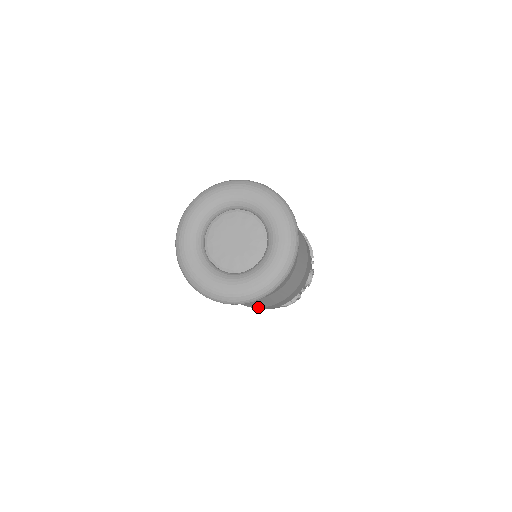
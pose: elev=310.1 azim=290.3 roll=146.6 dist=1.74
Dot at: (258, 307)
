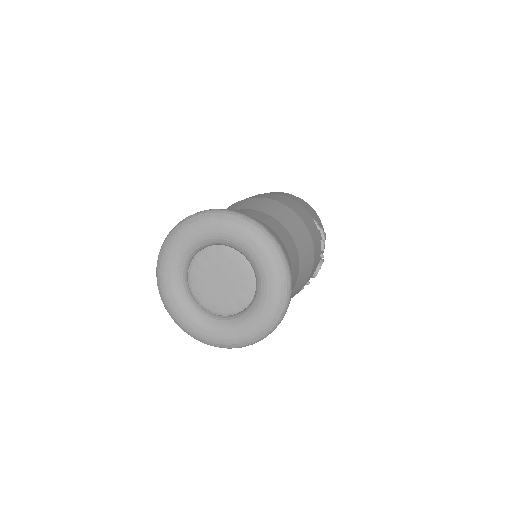
Dot at: occluded
